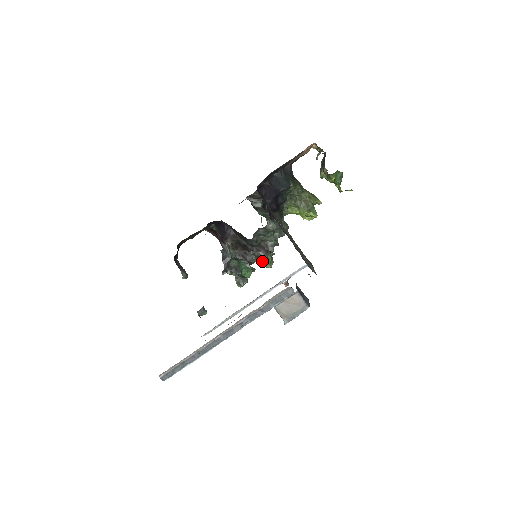
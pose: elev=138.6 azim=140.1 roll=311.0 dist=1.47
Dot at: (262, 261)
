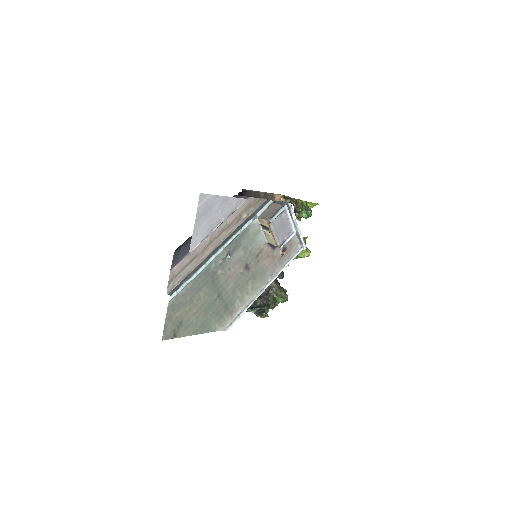
Dot at: (275, 294)
